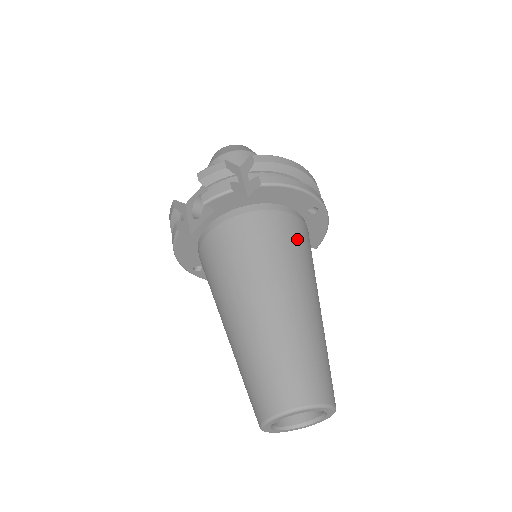
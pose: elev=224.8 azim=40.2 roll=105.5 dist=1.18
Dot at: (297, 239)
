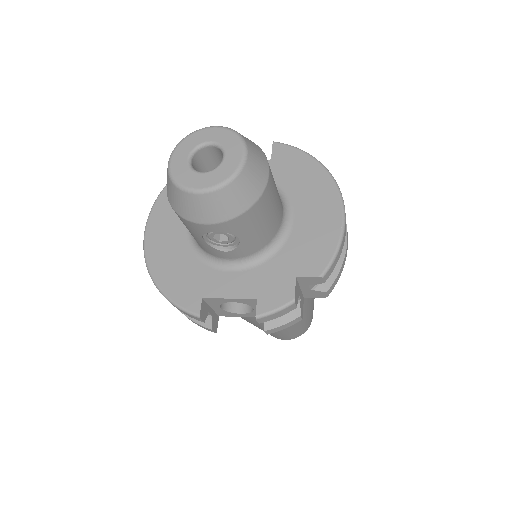
Dot at: occluded
